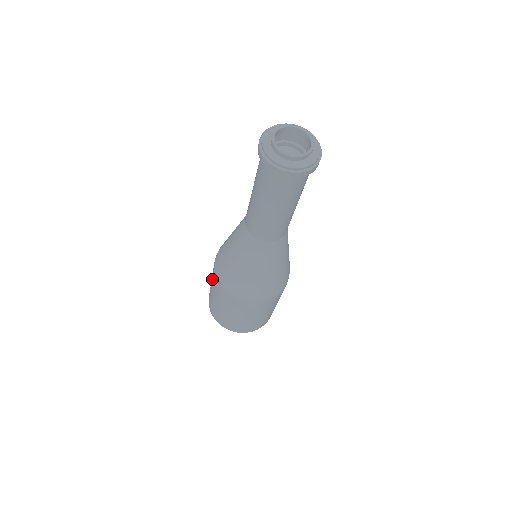
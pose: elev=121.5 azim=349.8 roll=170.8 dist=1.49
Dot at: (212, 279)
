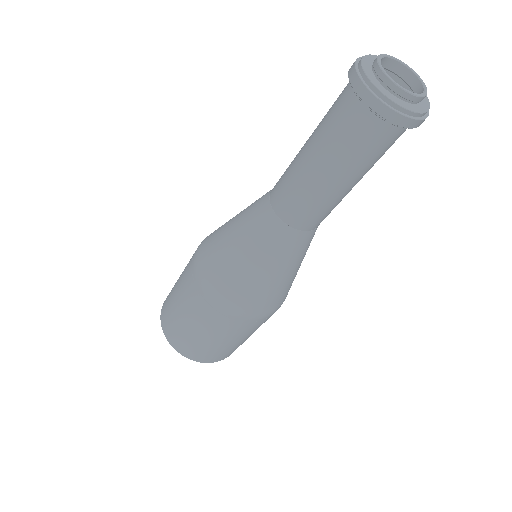
Dot at: occluded
